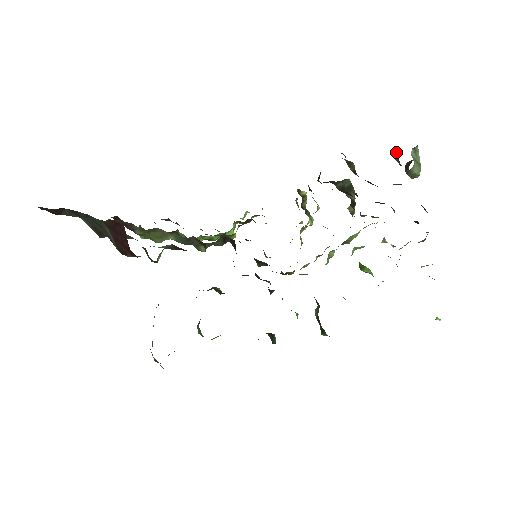
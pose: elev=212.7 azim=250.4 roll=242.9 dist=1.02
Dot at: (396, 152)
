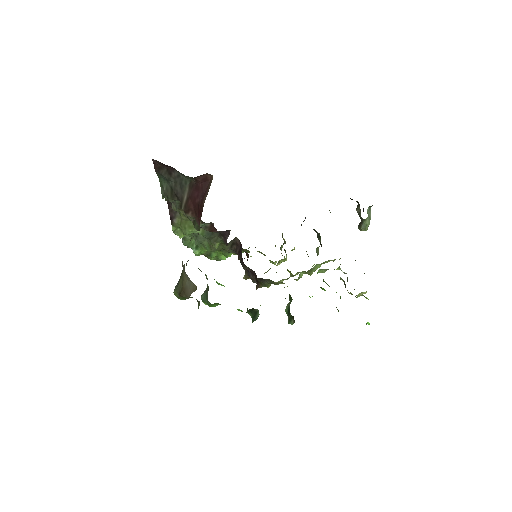
Dot at: (359, 206)
